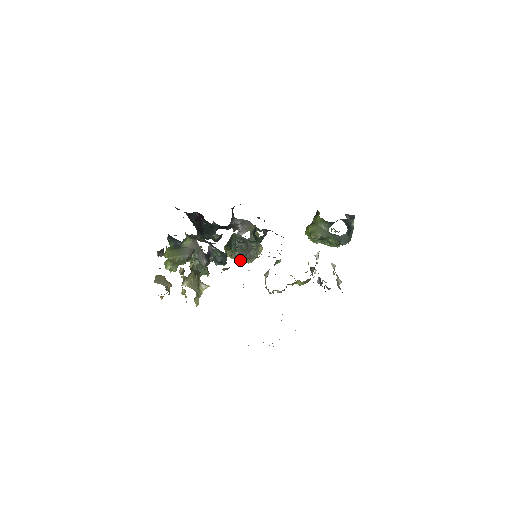
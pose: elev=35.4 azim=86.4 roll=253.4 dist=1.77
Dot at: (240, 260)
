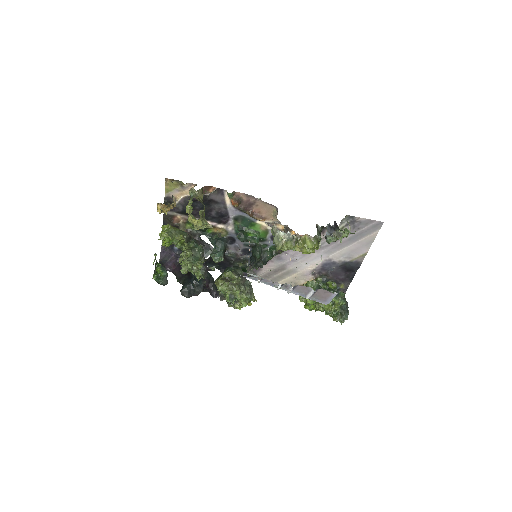
Dot at: (234, 286)
